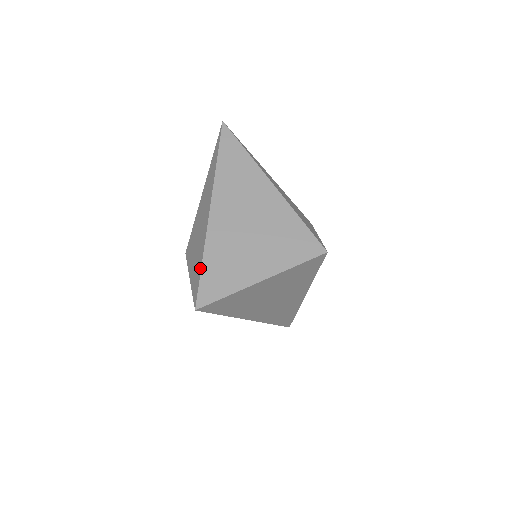
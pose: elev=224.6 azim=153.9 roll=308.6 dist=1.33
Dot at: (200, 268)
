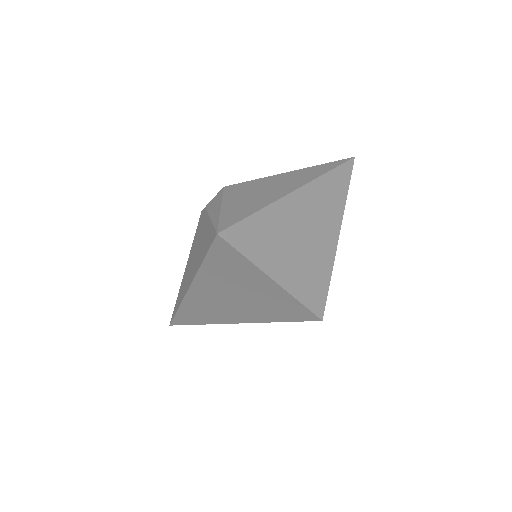
Dot at: (250, 213)
